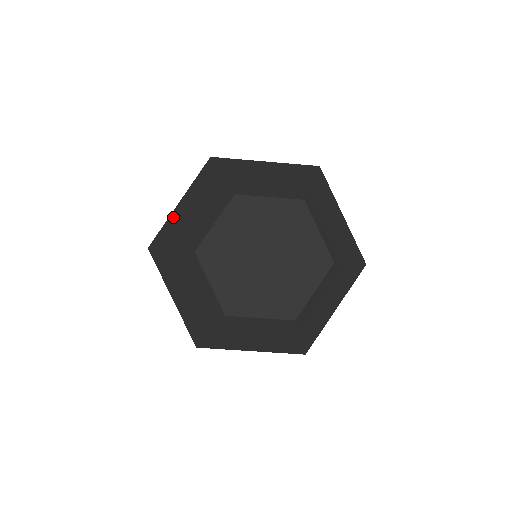
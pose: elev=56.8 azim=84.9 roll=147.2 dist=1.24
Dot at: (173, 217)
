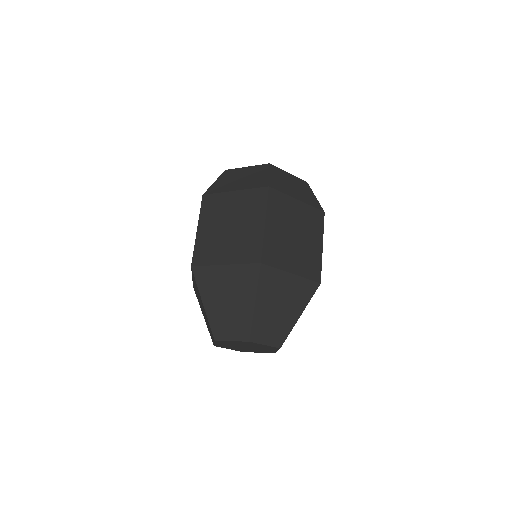
Dot at: occluded
